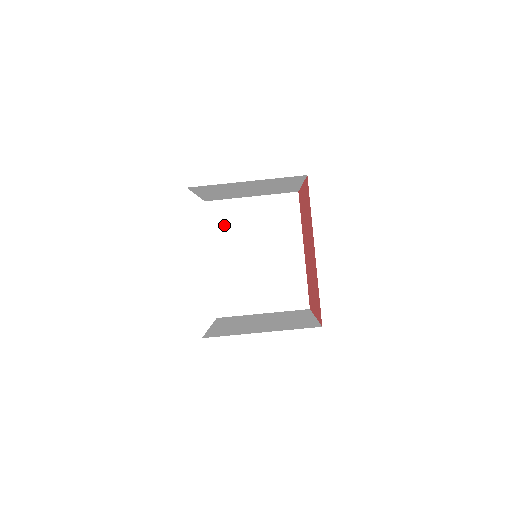
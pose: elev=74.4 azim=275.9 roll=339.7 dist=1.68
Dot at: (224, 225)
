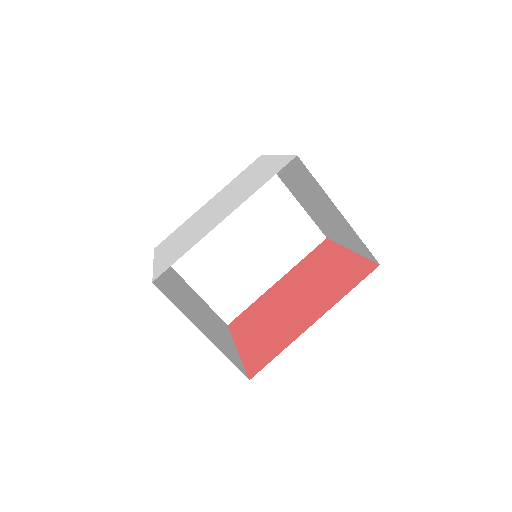
Dot at: occluded
